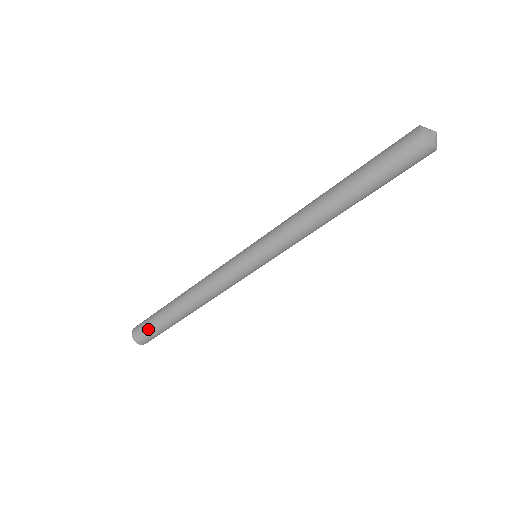
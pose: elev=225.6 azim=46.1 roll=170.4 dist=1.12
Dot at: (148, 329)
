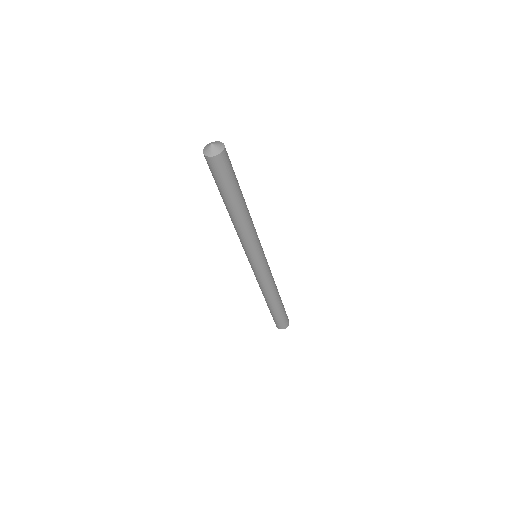
Dot at: (277, 321)
